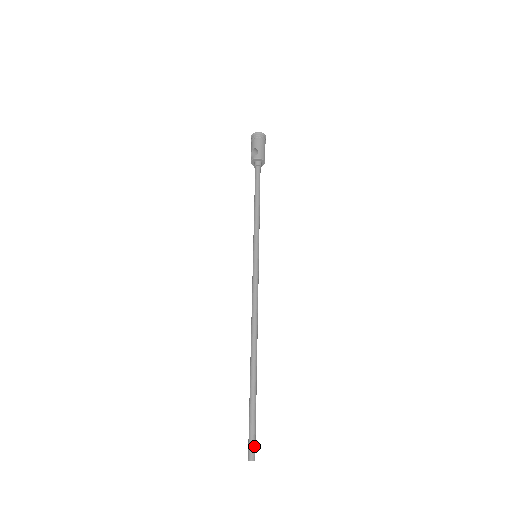
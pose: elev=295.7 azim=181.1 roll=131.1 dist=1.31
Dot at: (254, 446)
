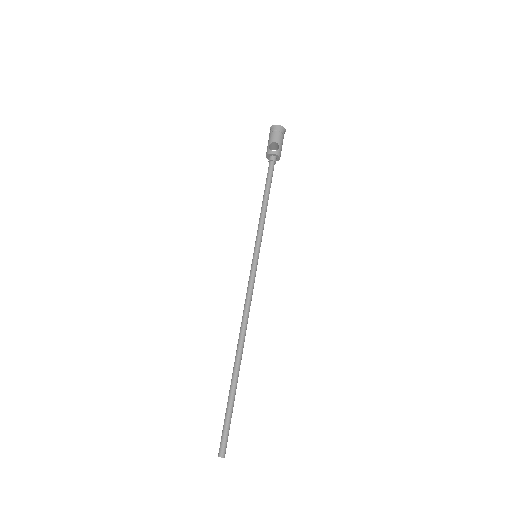
Dot at: occluded
